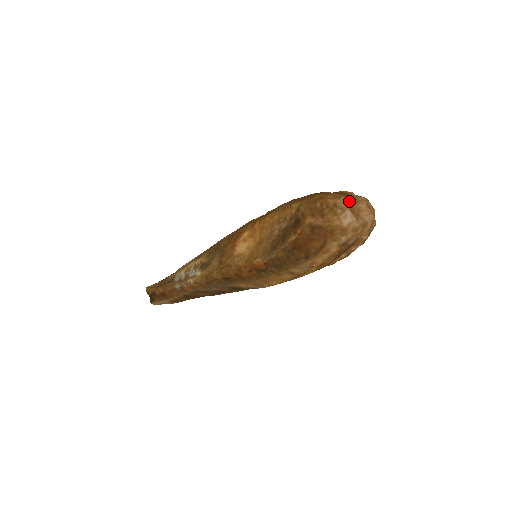
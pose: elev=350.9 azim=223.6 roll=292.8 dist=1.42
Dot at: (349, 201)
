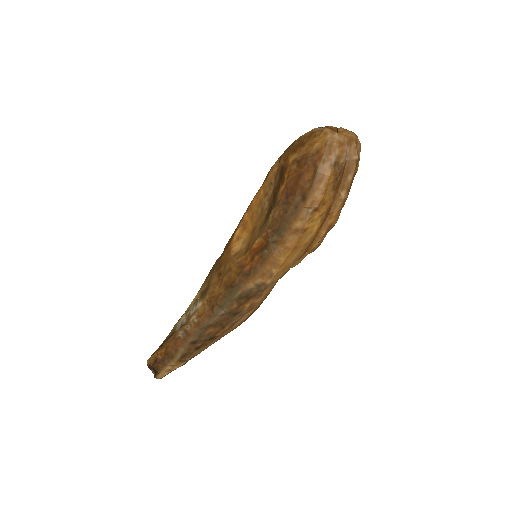
Dot at: occluded
